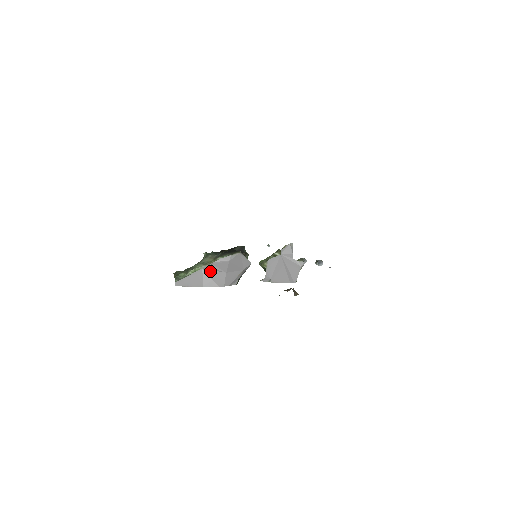
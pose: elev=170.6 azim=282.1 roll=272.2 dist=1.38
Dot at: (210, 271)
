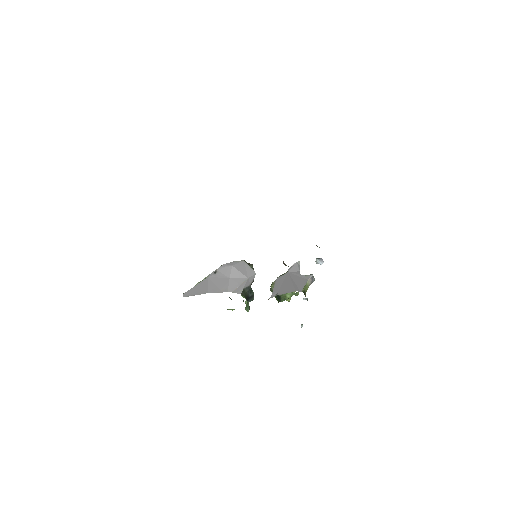
Dot at: (215, 278)
